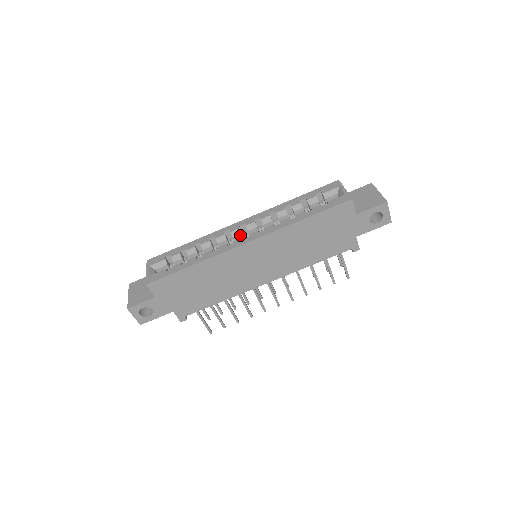
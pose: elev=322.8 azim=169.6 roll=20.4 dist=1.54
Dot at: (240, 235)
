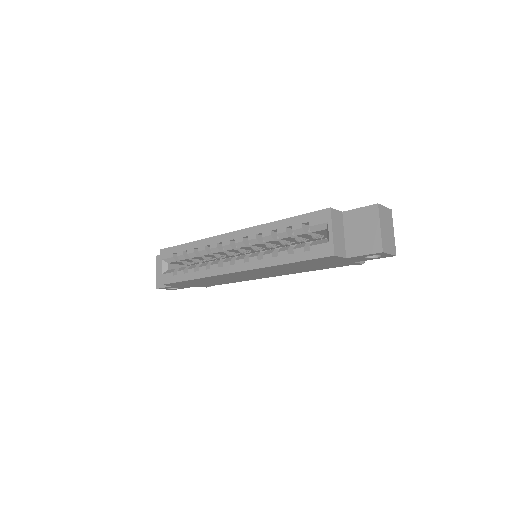
Dot at: (232, 249)
